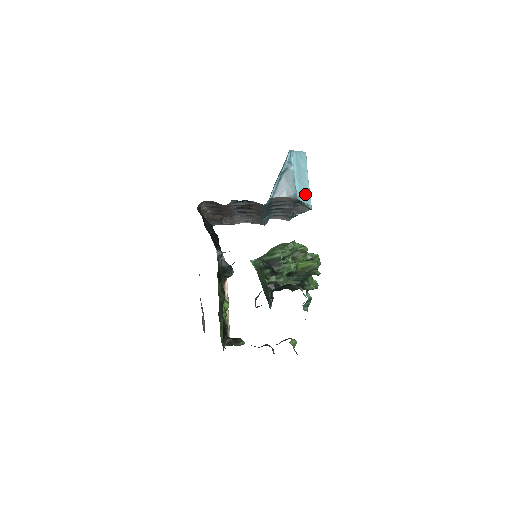
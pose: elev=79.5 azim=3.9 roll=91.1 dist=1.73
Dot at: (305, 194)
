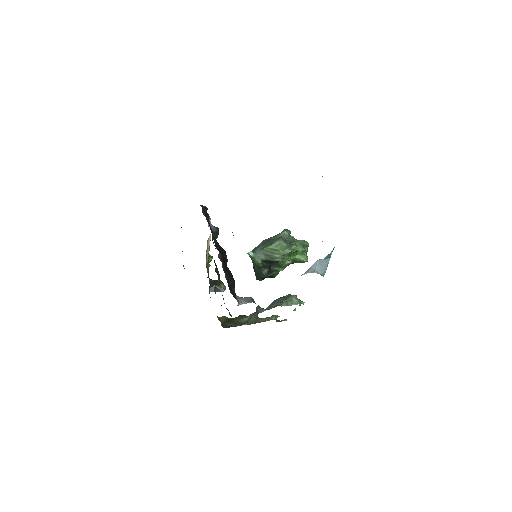
Dot at: occluded
